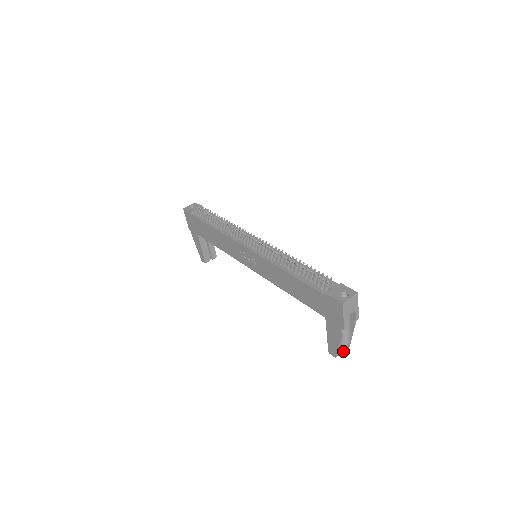
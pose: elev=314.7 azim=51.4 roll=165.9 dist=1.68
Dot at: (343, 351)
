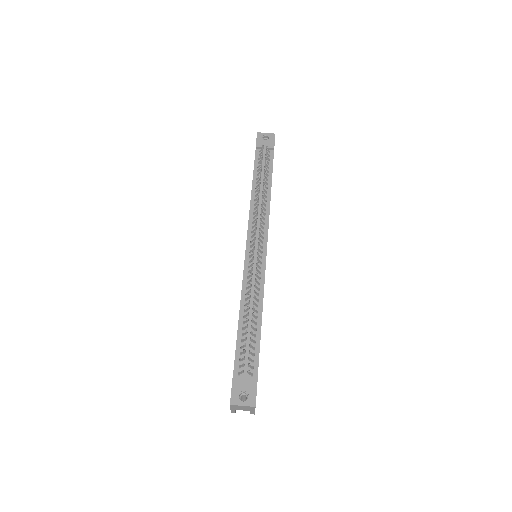
Dot at: occluded
